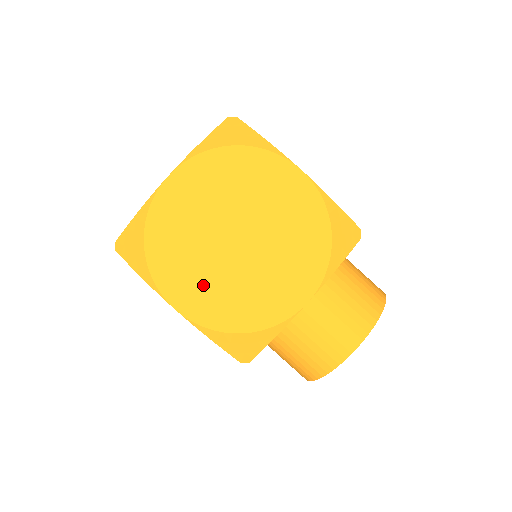
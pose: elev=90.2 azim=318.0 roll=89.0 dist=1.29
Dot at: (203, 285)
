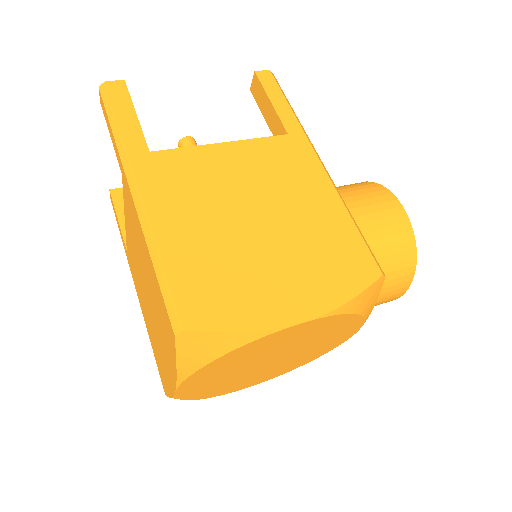
Dot at: (263, 376)
